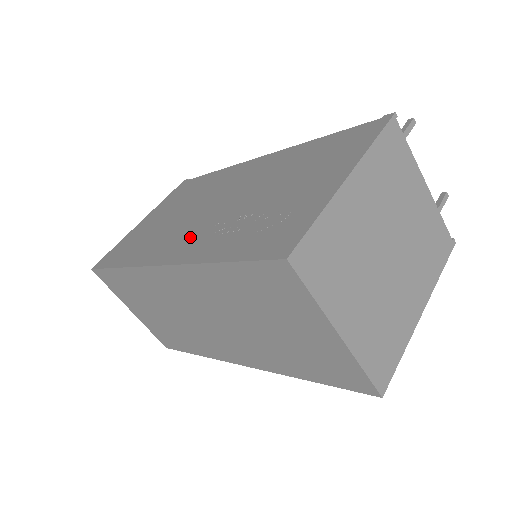
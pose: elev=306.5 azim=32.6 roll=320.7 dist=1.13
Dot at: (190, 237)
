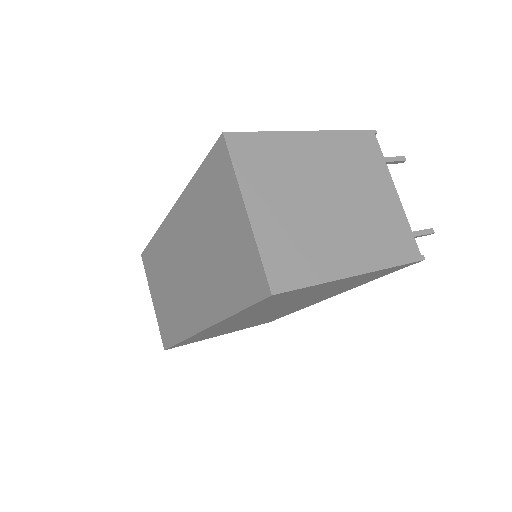
Dot at: occluded
